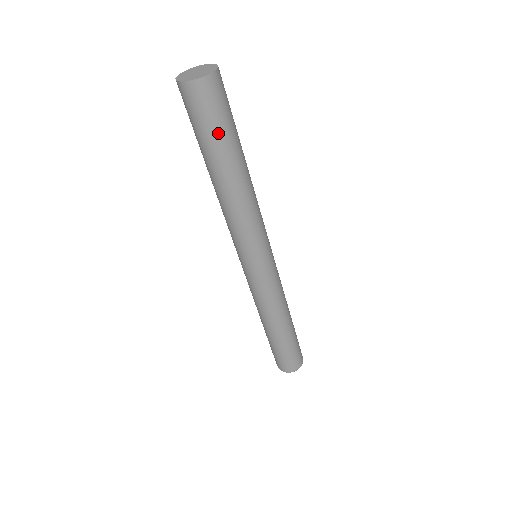
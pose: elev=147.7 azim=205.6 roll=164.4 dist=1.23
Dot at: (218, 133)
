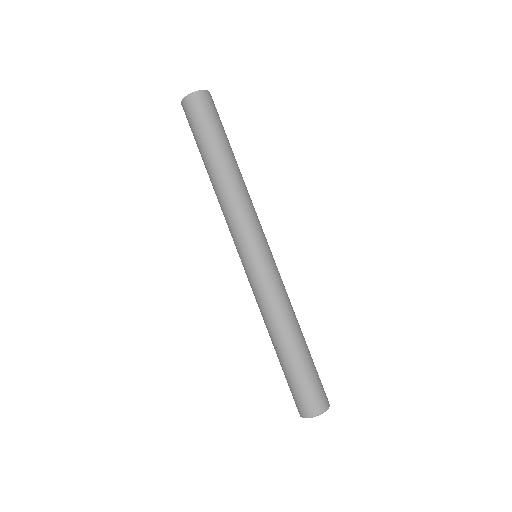
Dot at: (211, 129)
